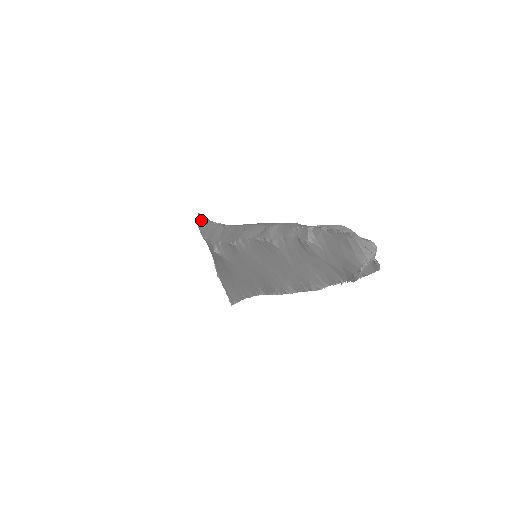
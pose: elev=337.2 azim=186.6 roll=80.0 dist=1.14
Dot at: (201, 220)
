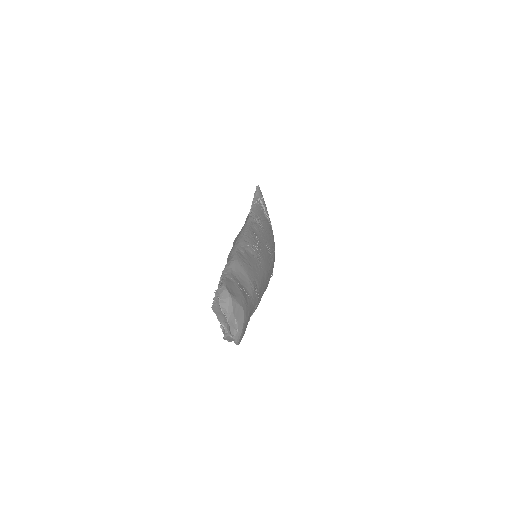
Dot at: occluded
